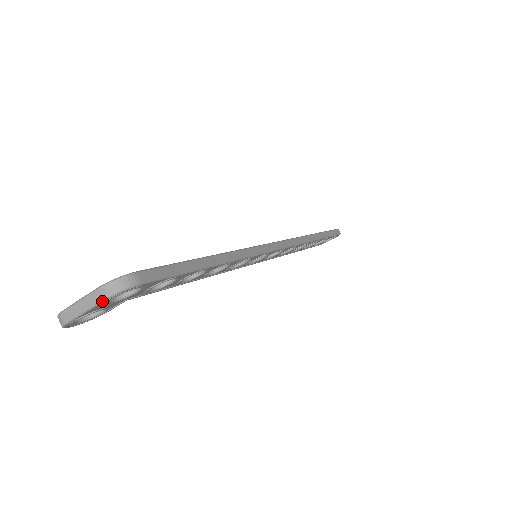
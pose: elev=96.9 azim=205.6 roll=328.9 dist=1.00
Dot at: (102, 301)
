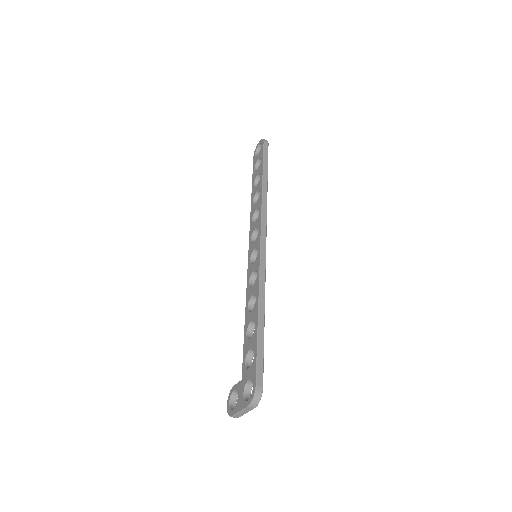
Dot at: occluded
